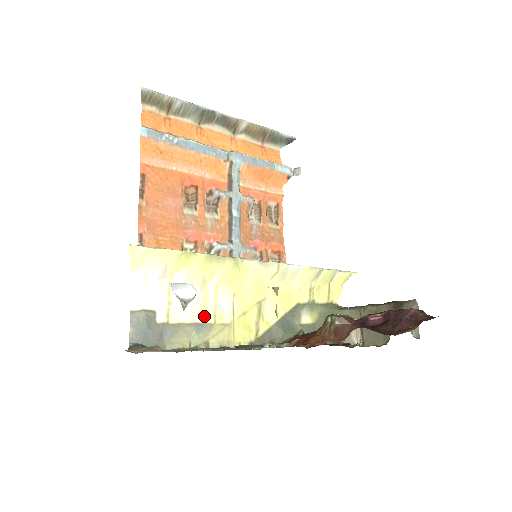
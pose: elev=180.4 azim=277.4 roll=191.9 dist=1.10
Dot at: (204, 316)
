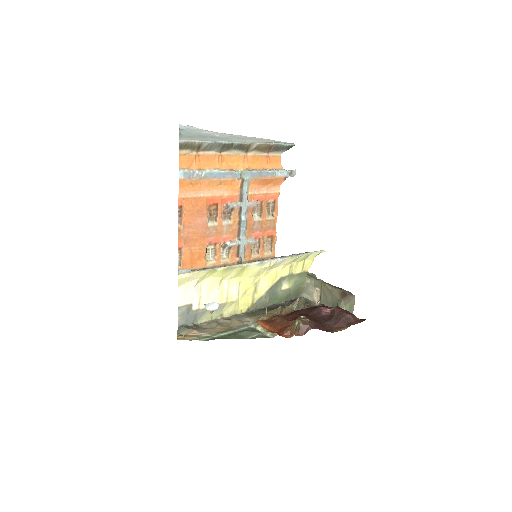
Dot at: (221, 300)
